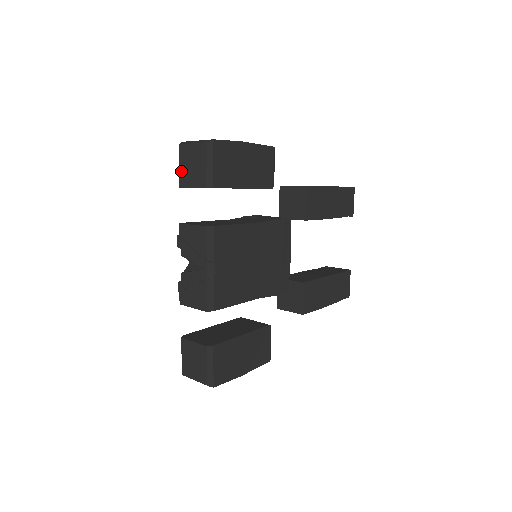
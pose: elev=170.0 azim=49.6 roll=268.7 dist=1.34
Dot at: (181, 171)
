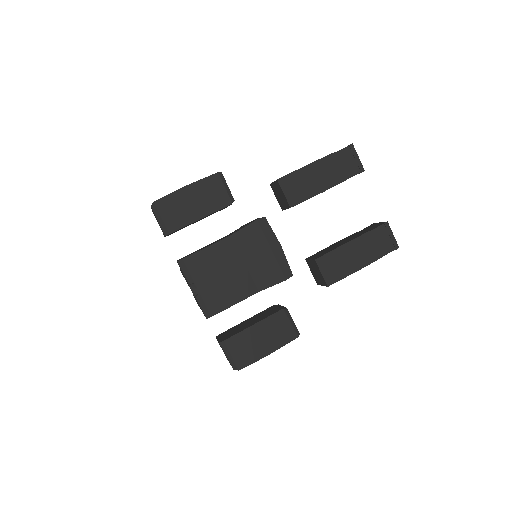
Dot at: occluded
